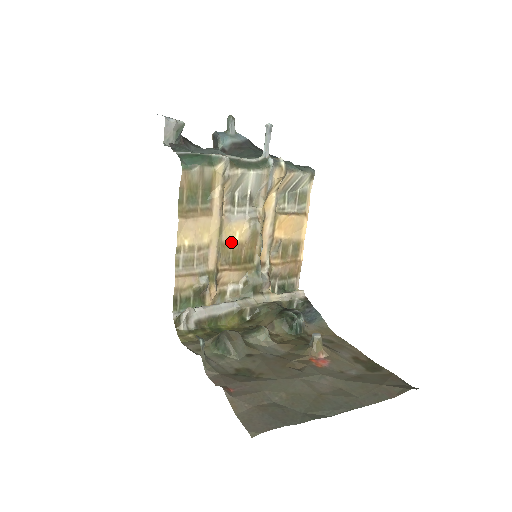
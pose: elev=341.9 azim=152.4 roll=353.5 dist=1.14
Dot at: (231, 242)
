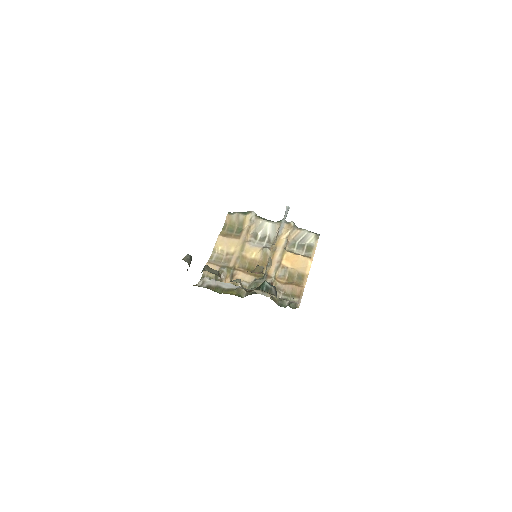
Dot at: (249, 257)
